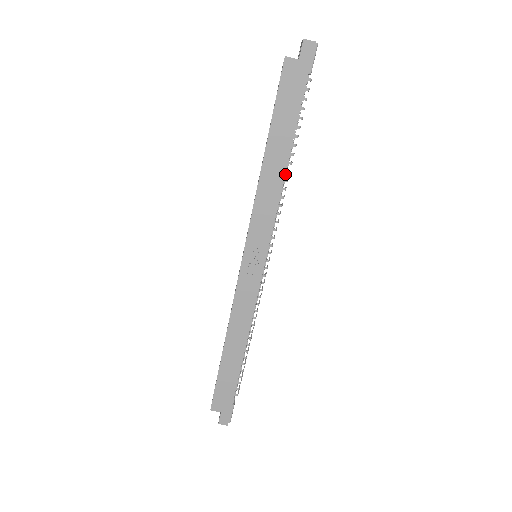
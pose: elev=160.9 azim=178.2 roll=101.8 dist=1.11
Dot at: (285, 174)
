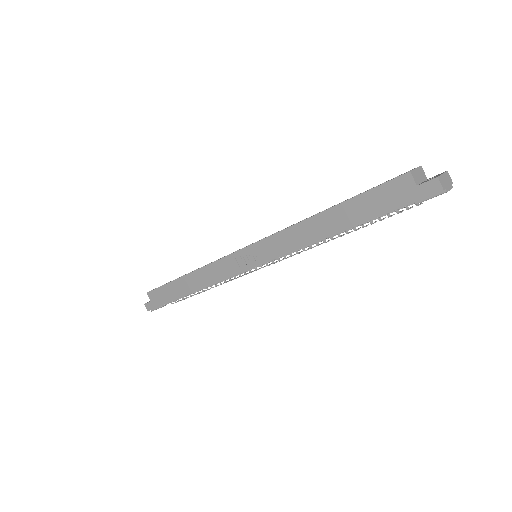
Dot at: (324, 239)
